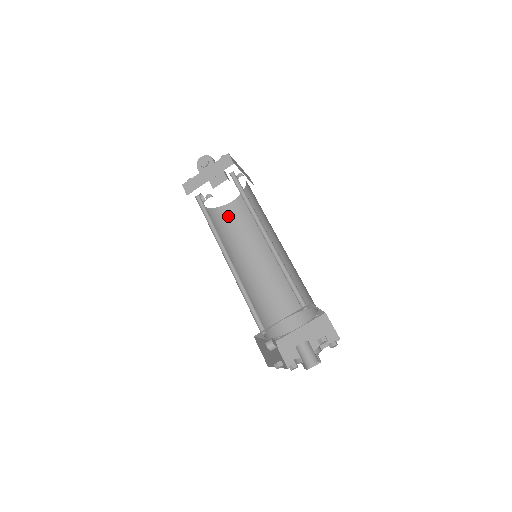
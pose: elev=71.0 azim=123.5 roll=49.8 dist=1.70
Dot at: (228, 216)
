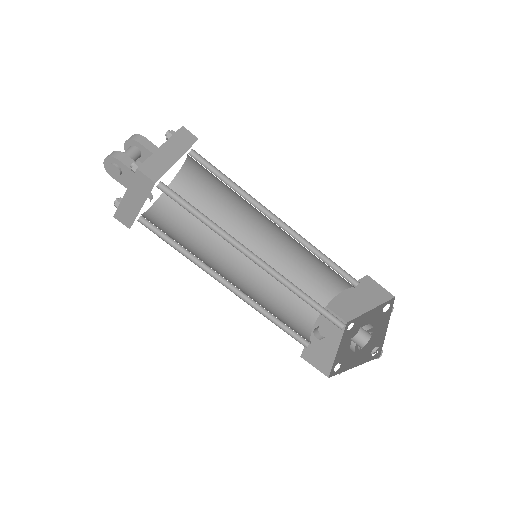
Dot at: (190, 189)
